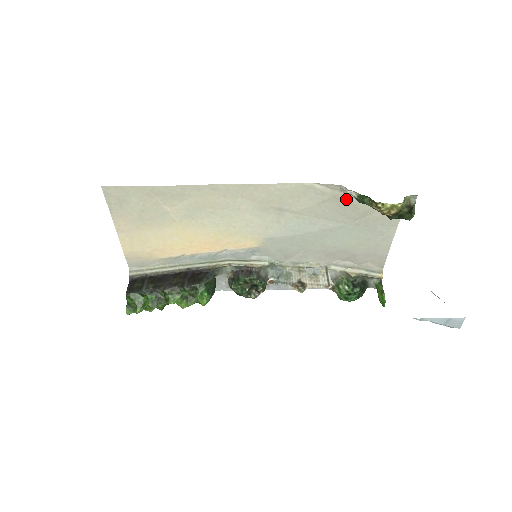
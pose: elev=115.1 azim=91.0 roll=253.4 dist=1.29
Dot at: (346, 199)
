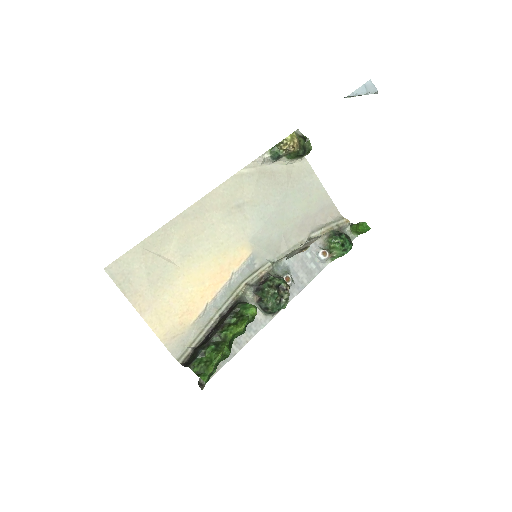
Dot at: (268, 170)
